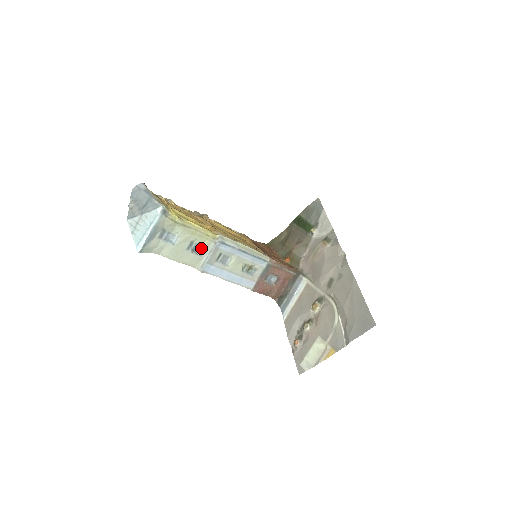
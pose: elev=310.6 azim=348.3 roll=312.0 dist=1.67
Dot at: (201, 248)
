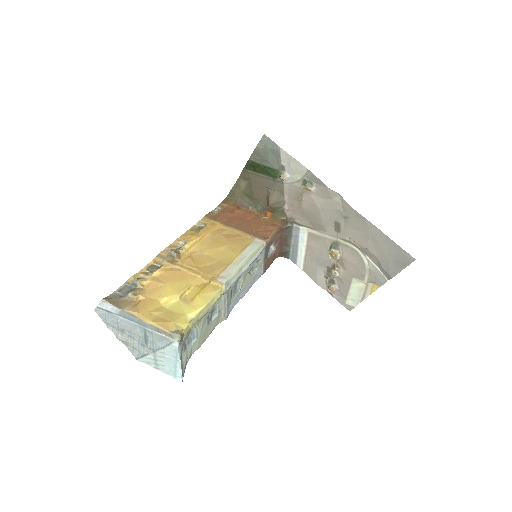
Dot at: (215, 308)
